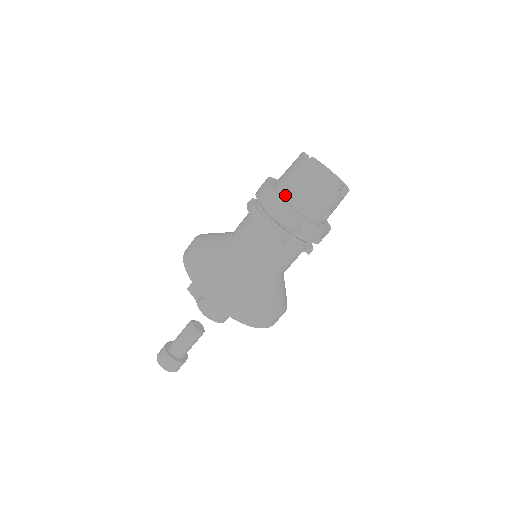
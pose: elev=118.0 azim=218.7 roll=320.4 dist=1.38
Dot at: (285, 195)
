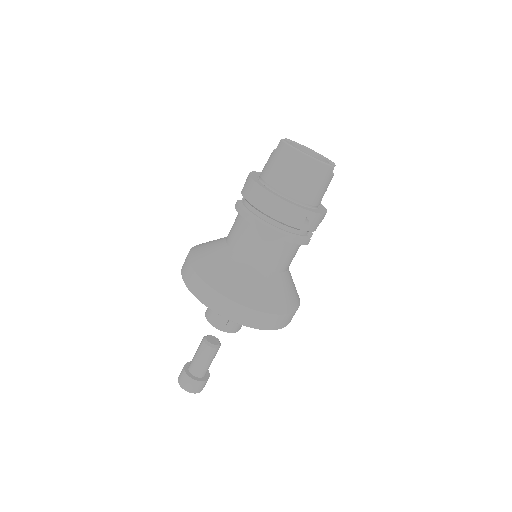
Dot at: (281, 193)
